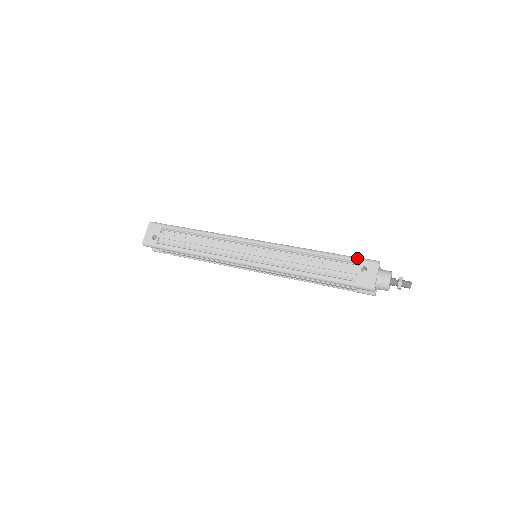
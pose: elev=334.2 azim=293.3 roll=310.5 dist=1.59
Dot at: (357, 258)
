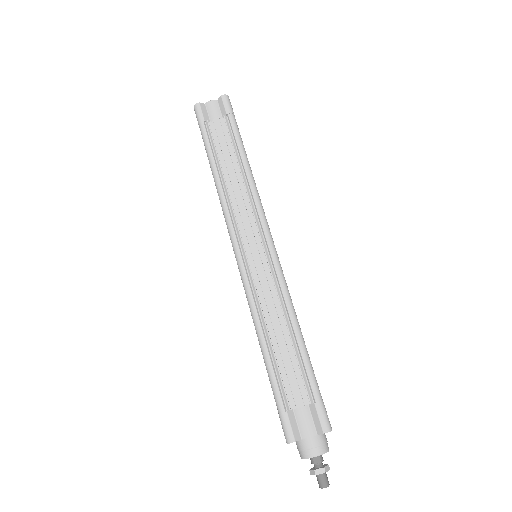
Dot at: (278, 409)
